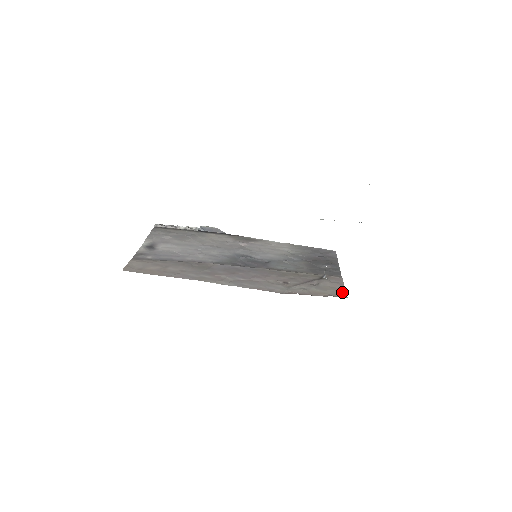
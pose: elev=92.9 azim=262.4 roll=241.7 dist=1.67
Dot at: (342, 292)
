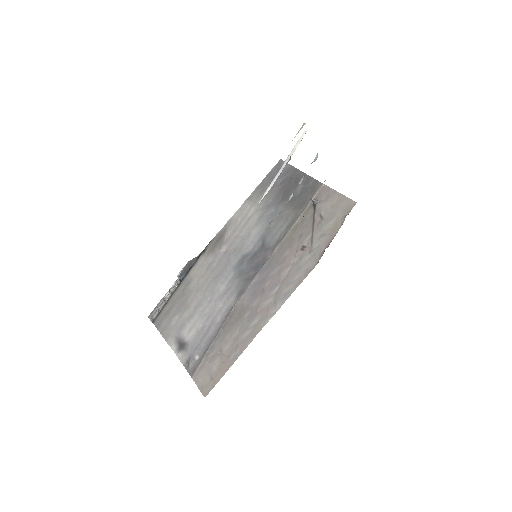
Dot at: (345, 201)
